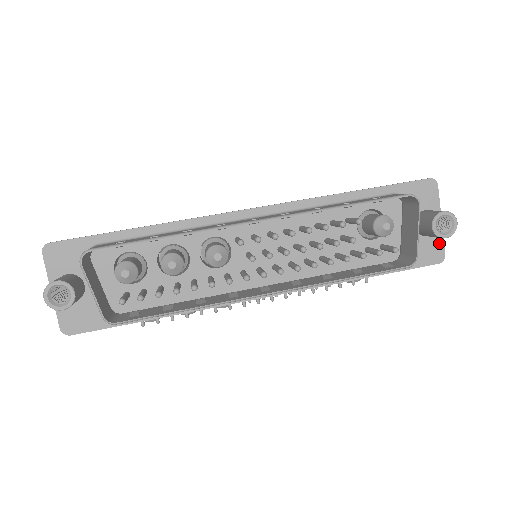
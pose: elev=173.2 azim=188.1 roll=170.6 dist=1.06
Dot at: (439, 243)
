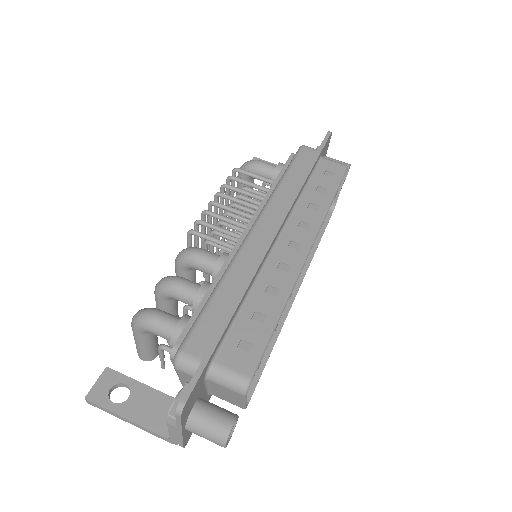
Dot at: occluded
